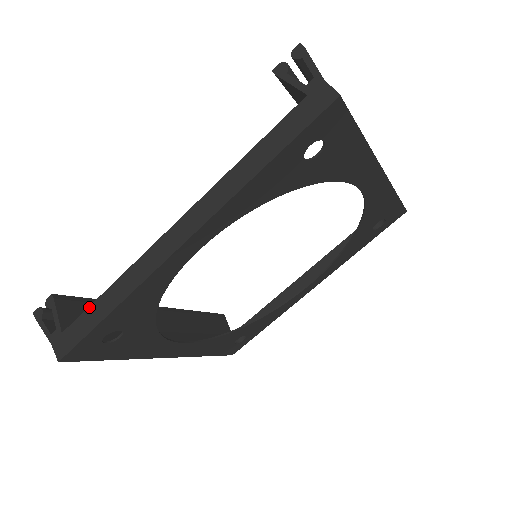
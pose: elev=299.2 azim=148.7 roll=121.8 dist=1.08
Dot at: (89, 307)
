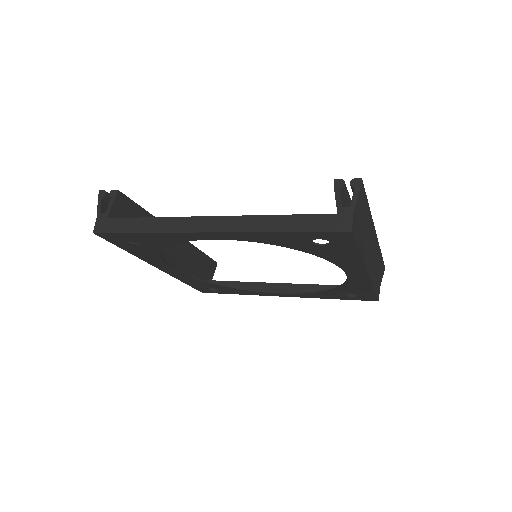
Dot at: (132, 218)
